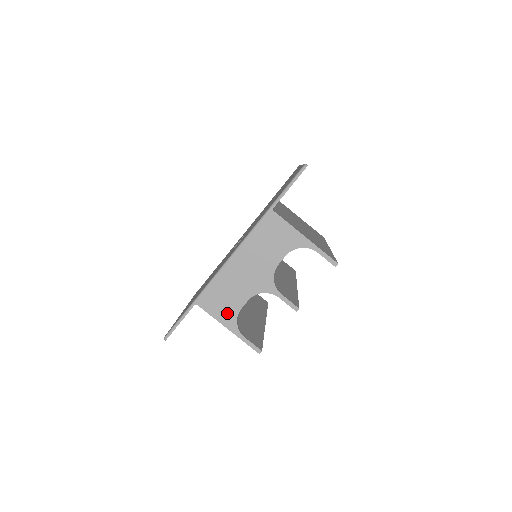
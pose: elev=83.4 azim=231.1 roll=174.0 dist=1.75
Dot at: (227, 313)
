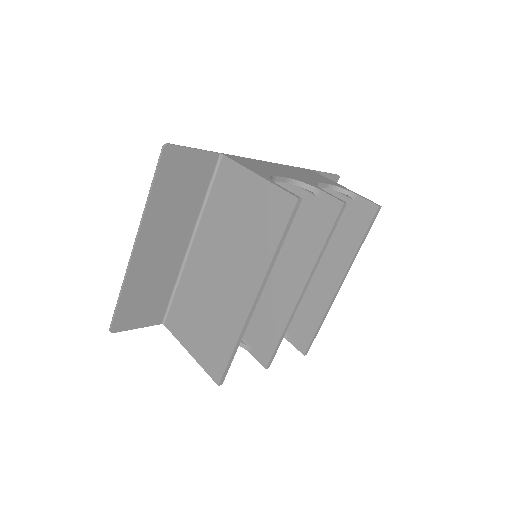
Dot at: (259, 170)
